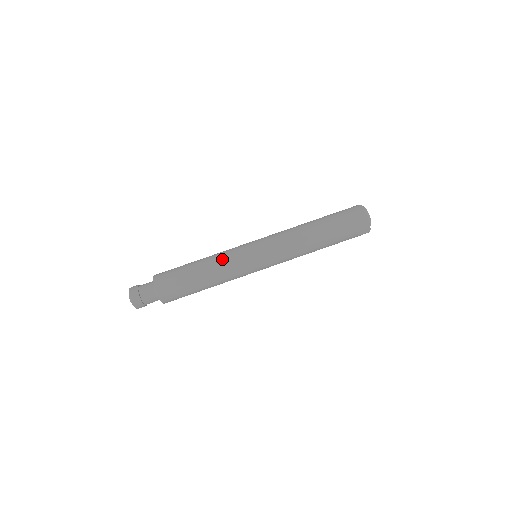
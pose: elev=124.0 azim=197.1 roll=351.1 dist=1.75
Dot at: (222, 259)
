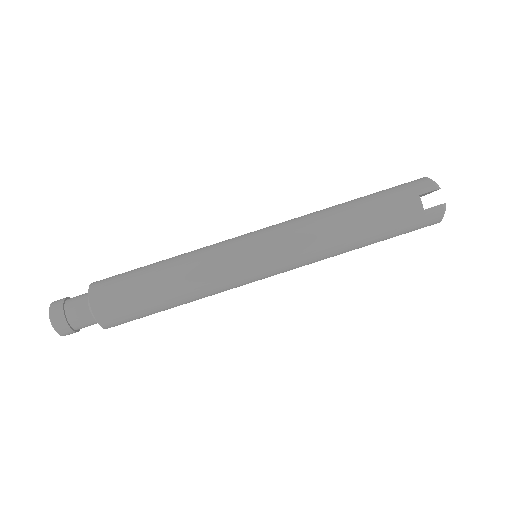
Dot at: occluded
